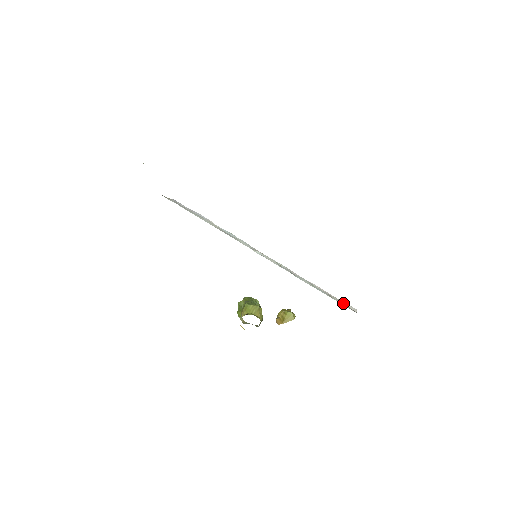
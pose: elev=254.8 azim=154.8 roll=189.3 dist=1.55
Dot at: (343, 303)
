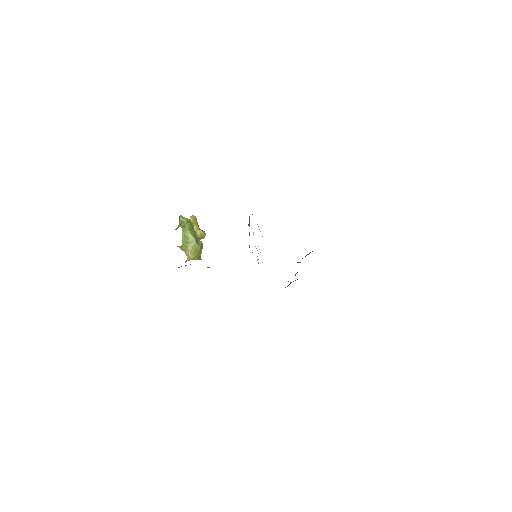
Dot at: occluded
